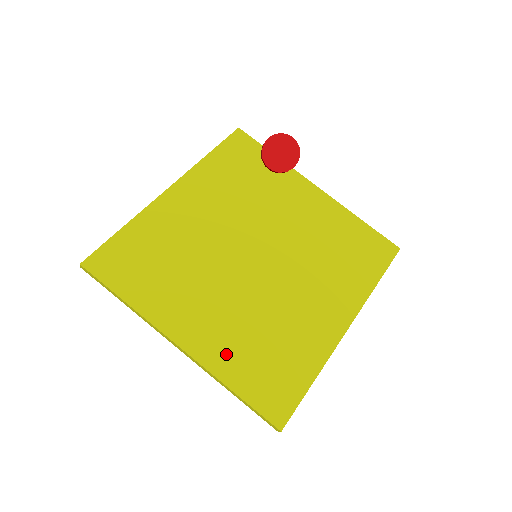
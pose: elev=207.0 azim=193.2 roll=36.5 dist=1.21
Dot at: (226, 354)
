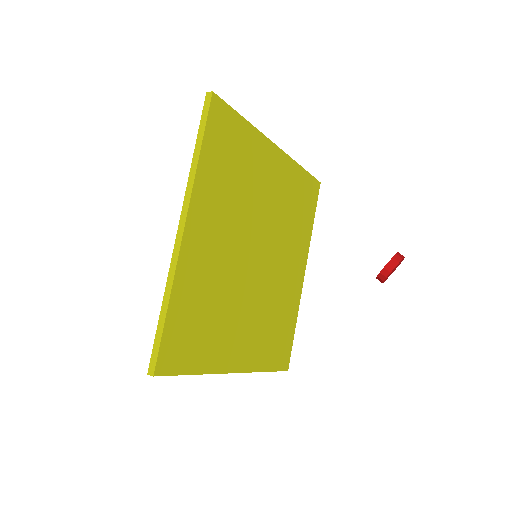
Dot at: (259, 352)
